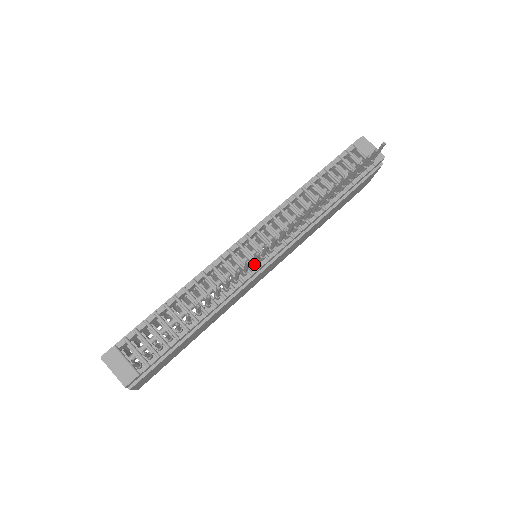
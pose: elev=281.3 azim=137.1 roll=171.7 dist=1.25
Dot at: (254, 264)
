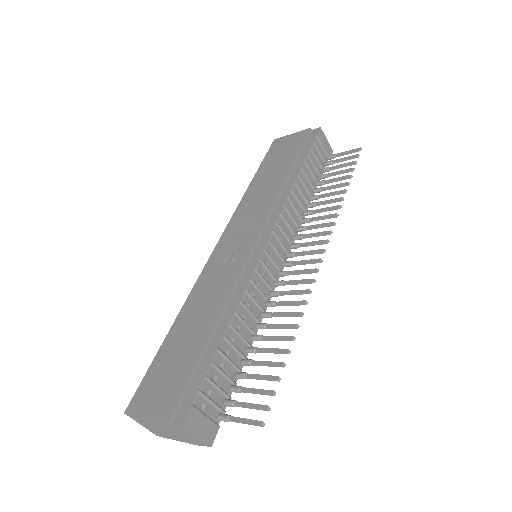
Dot at: occluded
